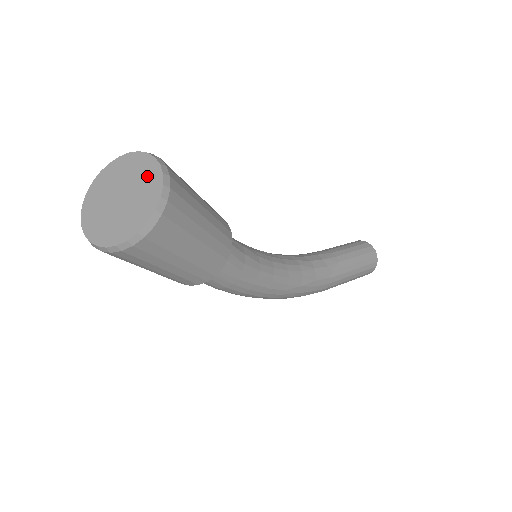
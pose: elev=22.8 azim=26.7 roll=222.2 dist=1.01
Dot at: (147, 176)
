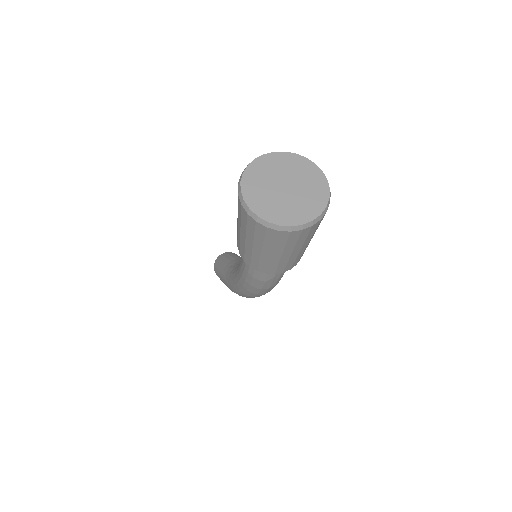
Dot at: (287, 163)
